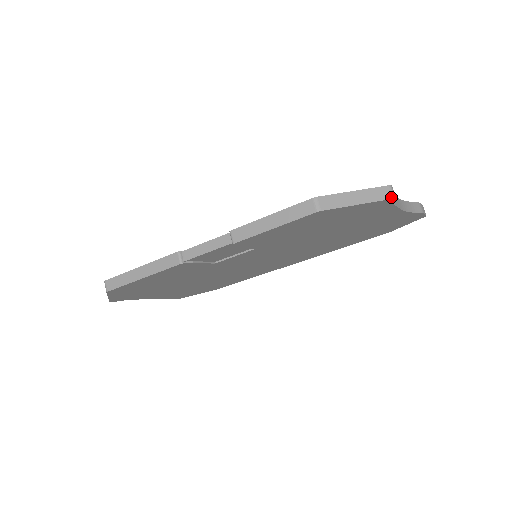
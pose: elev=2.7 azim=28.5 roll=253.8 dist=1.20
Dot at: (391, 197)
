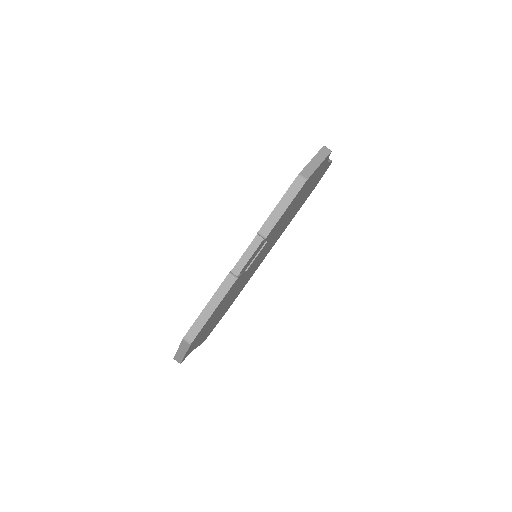
Dot at: (330, 151)
